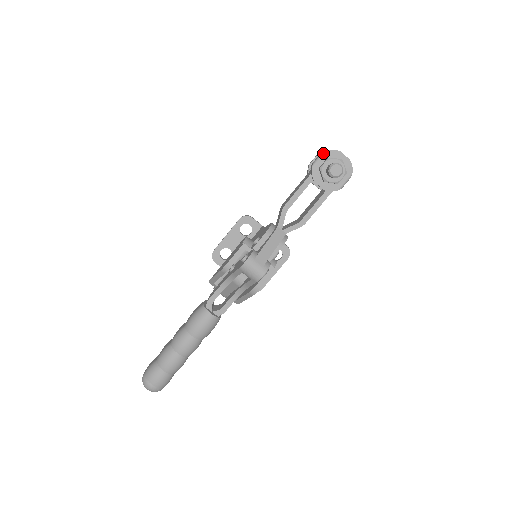
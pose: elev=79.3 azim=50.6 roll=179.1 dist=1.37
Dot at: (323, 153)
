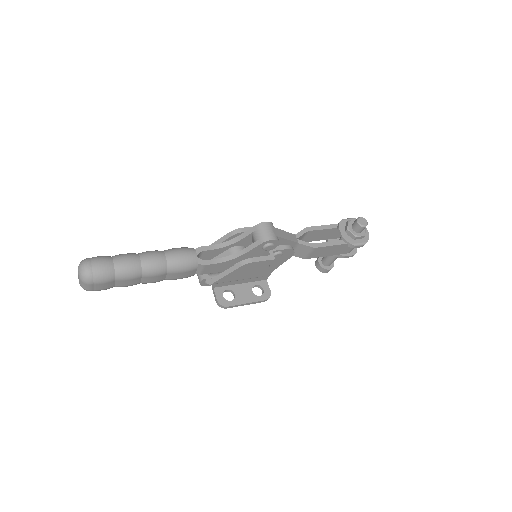
Dot at: (353, 218)
